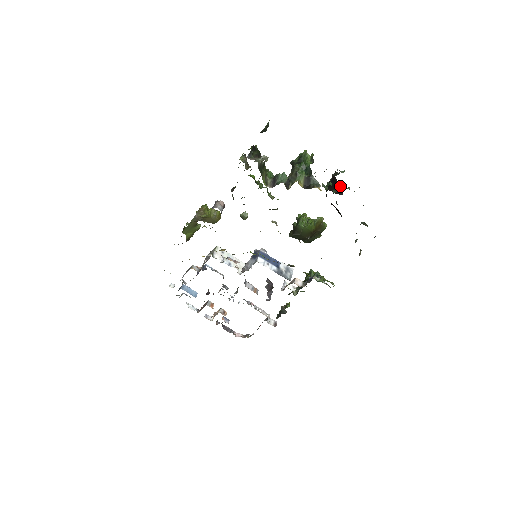
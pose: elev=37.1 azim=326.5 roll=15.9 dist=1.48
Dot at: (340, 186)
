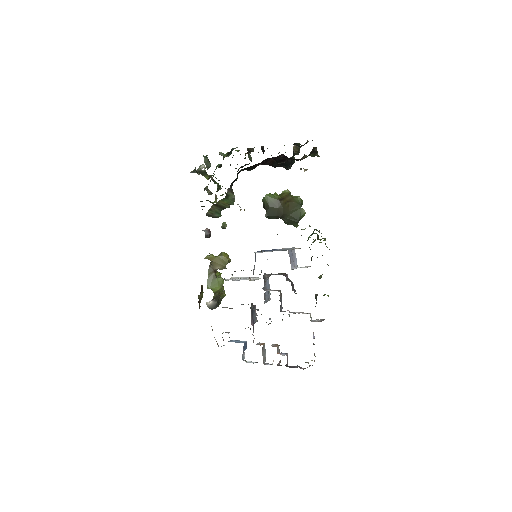
Dot at: (263, 146)
